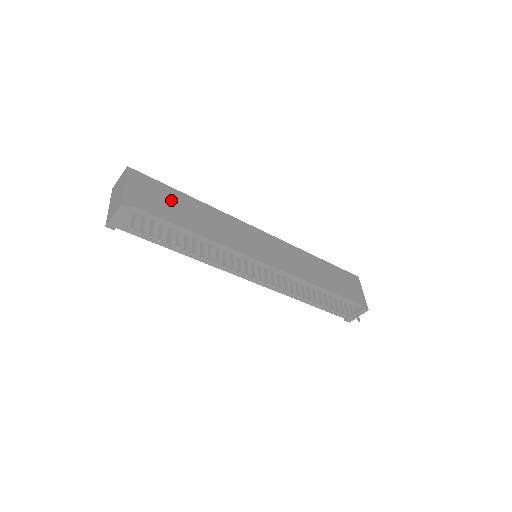
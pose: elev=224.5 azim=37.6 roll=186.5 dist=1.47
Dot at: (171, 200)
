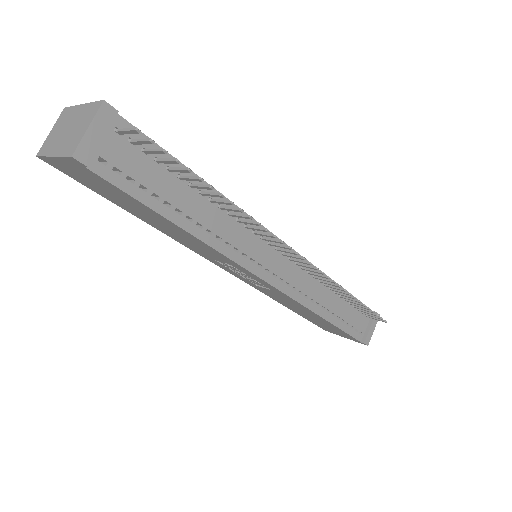
Dot at: occluded
